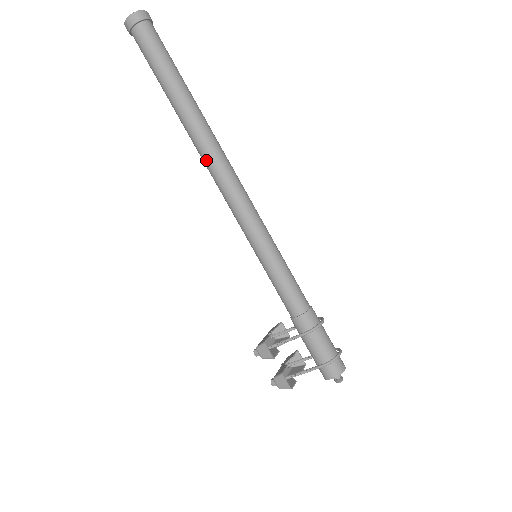
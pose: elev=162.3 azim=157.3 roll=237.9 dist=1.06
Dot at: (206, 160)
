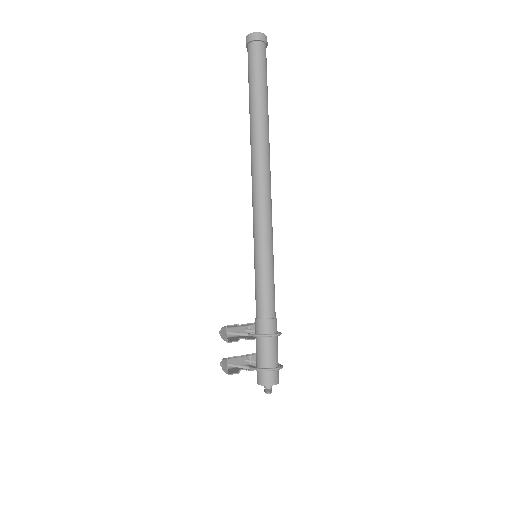
Dot at: (252, 163)
